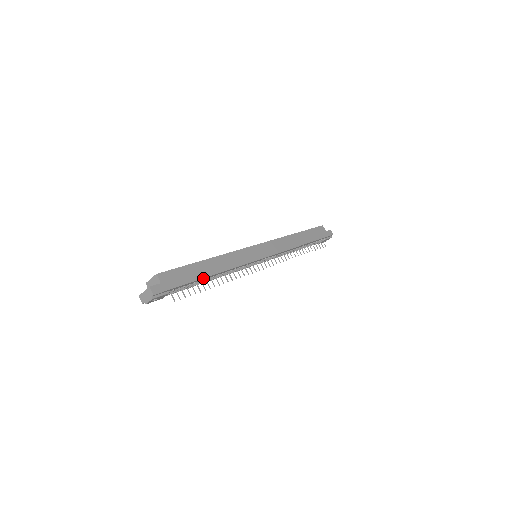
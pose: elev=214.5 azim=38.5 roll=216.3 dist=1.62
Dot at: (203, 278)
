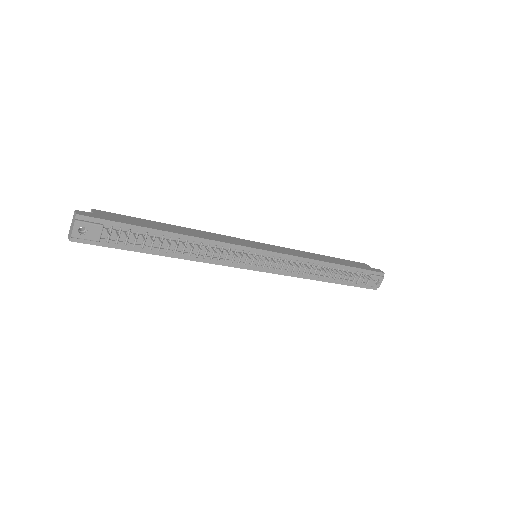
Dot at: (159, 230)
